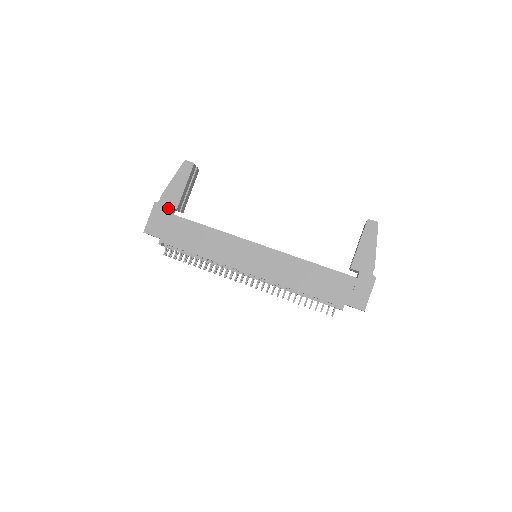
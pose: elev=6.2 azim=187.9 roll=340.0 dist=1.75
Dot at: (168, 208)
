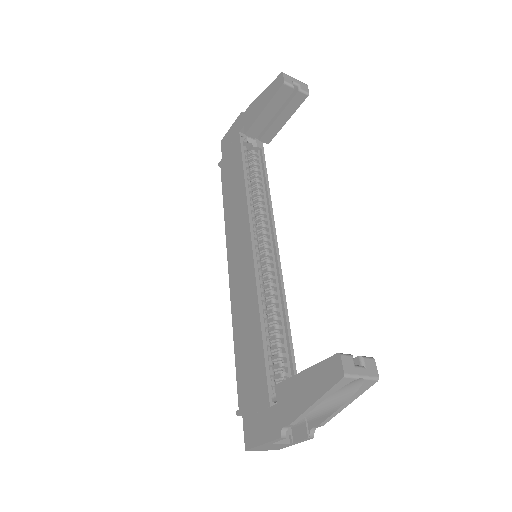
Dot at: (243, 128)
